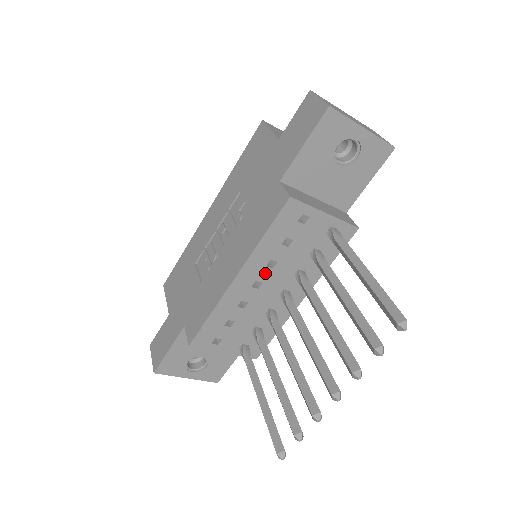
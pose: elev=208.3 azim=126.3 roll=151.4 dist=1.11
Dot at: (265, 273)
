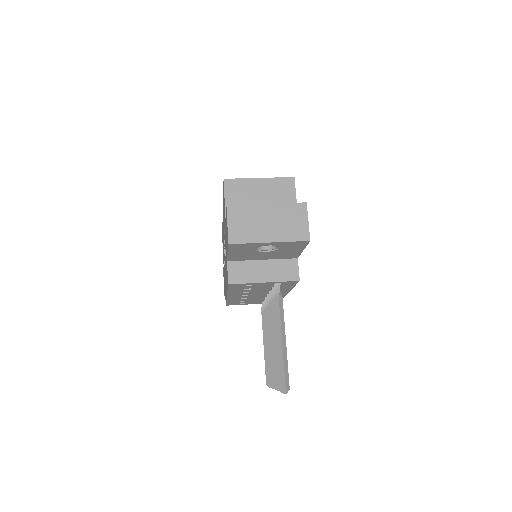
Dot at: (246, 294)
